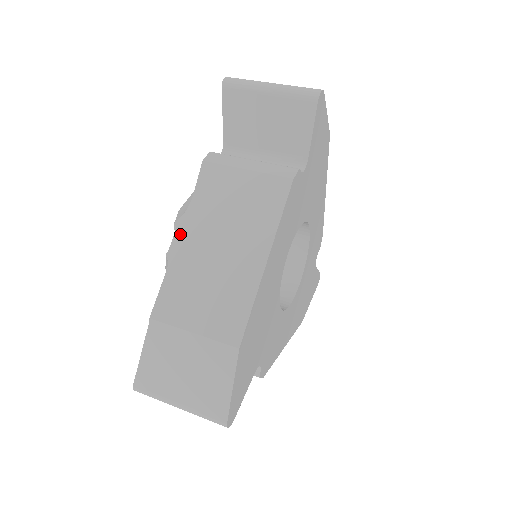
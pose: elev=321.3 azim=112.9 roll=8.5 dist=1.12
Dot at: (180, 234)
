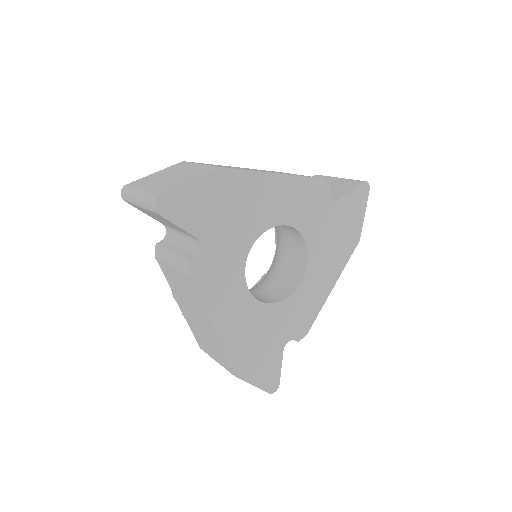
Dot at: occluded
